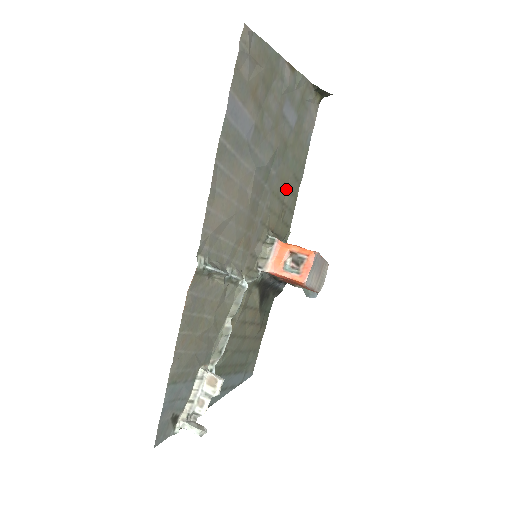
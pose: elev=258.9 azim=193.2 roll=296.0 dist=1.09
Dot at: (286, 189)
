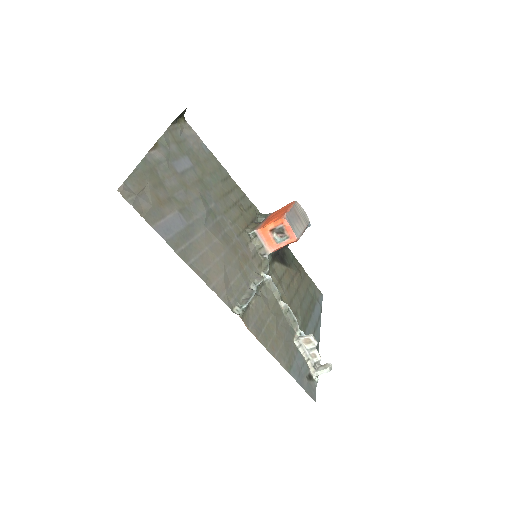
Dot at: (227, 195)
